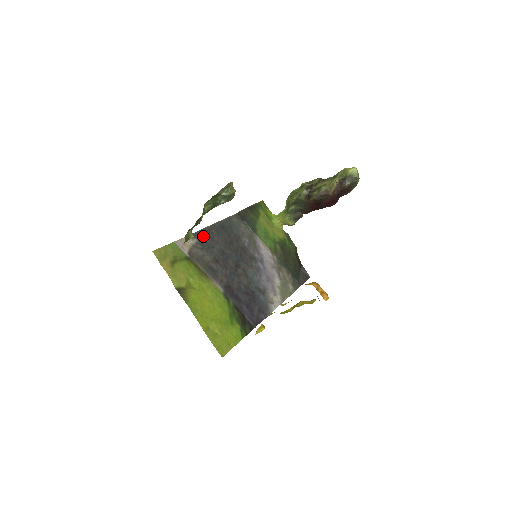
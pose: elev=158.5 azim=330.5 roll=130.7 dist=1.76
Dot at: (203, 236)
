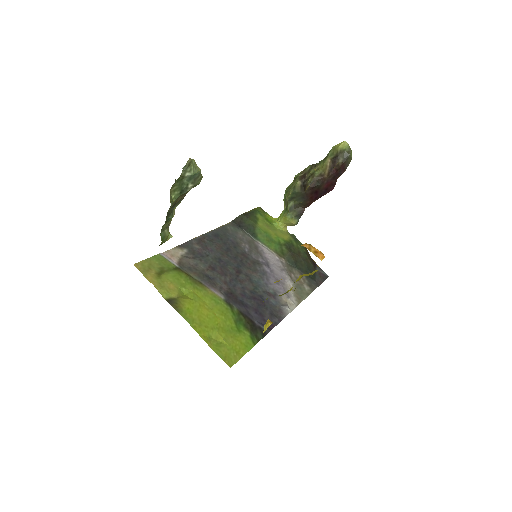
Dot at: (194, 246)
